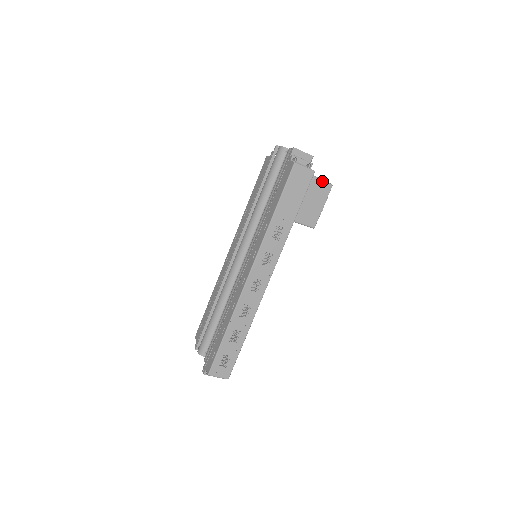
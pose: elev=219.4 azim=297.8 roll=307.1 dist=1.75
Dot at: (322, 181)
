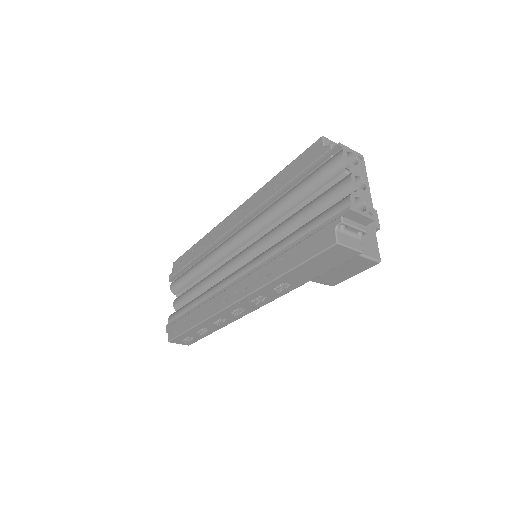
Dot at: (368, 259)
